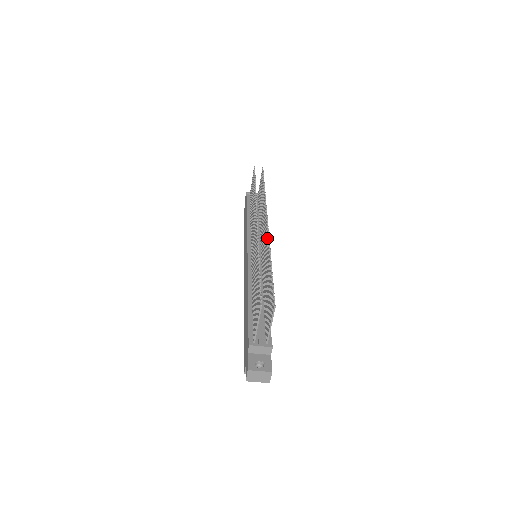
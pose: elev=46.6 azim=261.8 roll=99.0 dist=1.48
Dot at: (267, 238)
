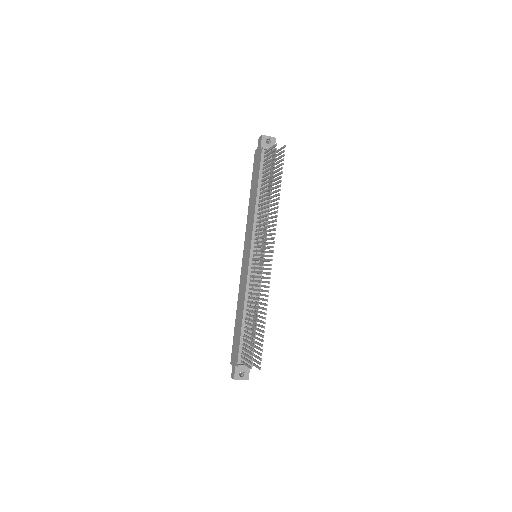
Dot at: occluded
